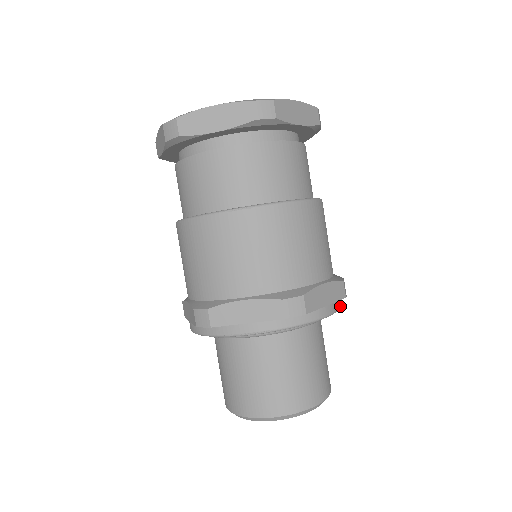
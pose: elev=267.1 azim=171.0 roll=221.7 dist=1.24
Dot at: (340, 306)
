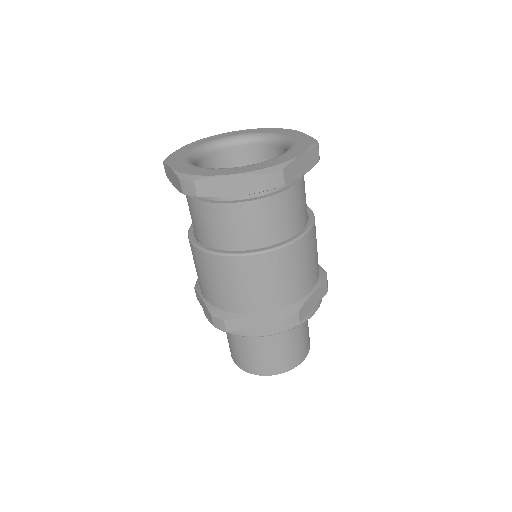
Dot at: (286, 330)
